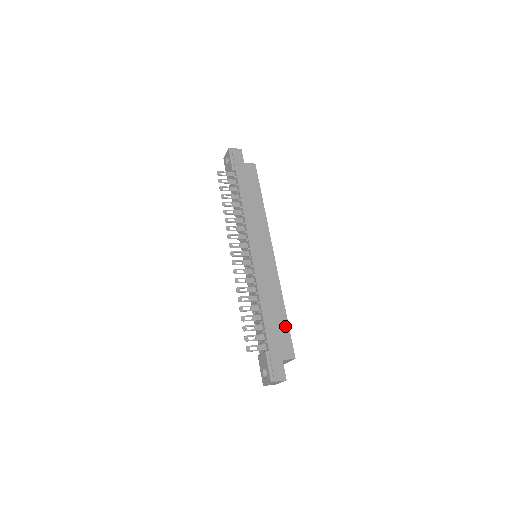
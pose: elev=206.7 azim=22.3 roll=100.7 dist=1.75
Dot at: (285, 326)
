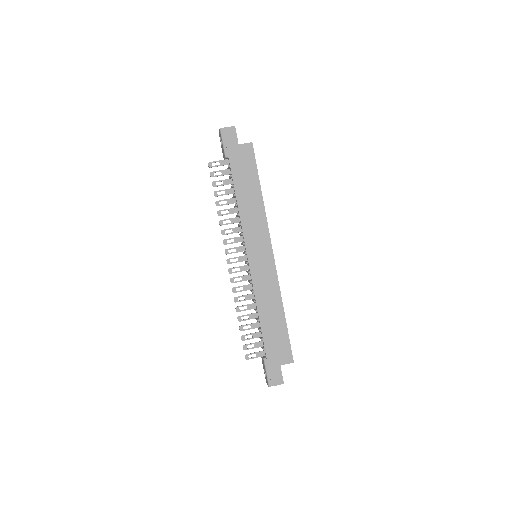
Dot at: (284, 332)
